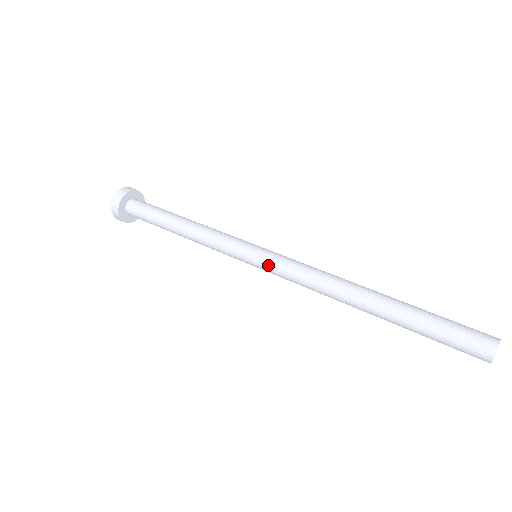
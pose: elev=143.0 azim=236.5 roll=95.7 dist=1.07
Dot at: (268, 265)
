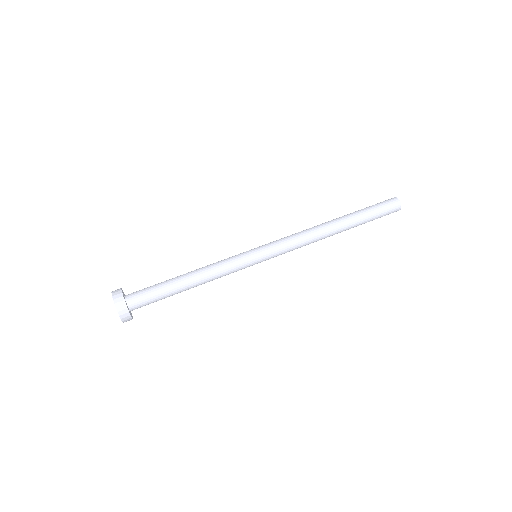
Dot at: occluded
